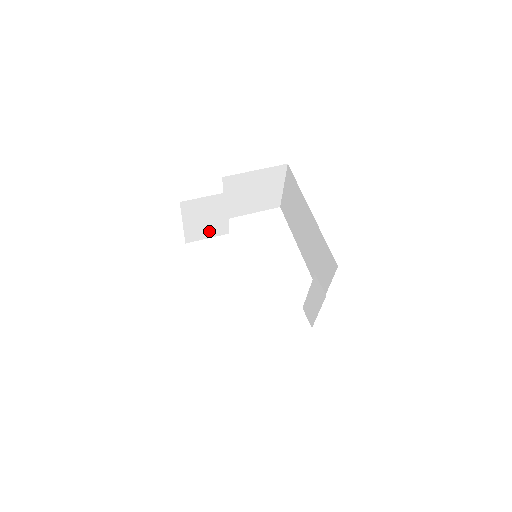
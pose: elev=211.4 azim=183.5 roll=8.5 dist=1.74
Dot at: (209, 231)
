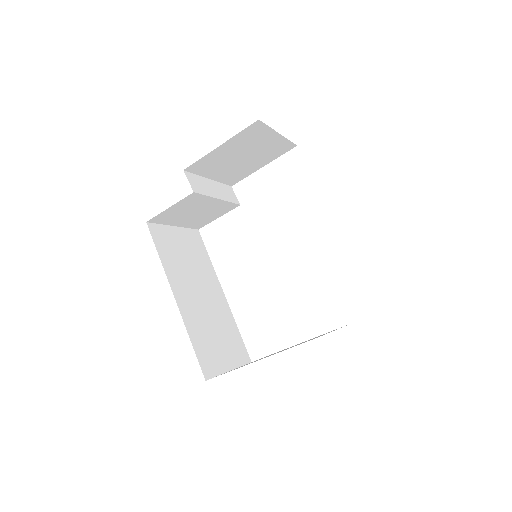
Dot at: (213, 214)
